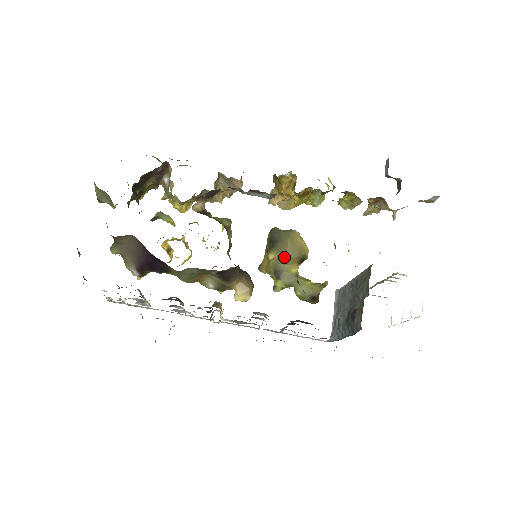
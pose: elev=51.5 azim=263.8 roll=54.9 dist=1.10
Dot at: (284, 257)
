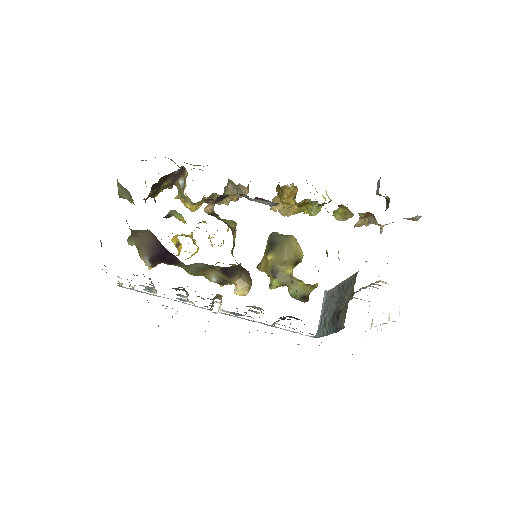
Dot at: (281, 259)
